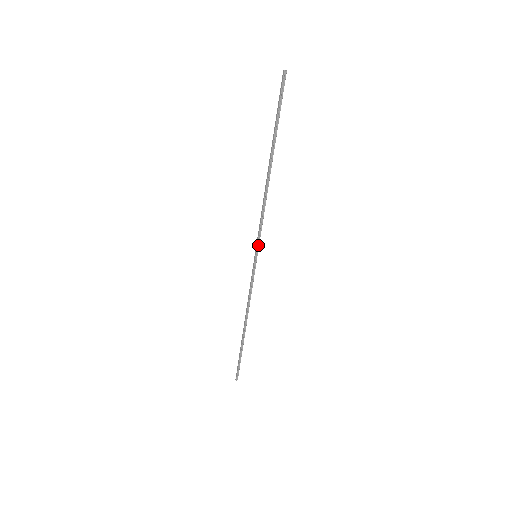
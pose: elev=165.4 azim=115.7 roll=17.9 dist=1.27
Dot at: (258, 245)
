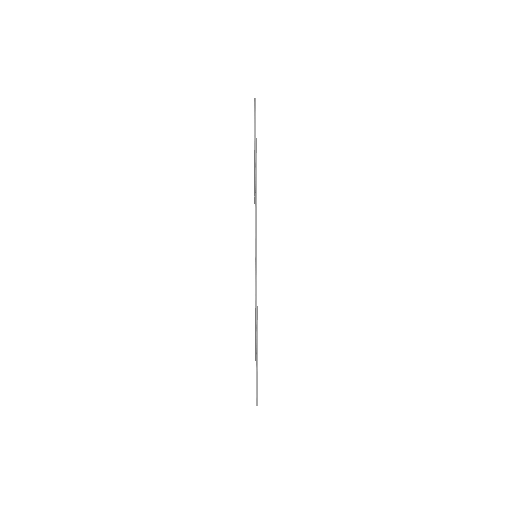
Dot at: (256, 245)
